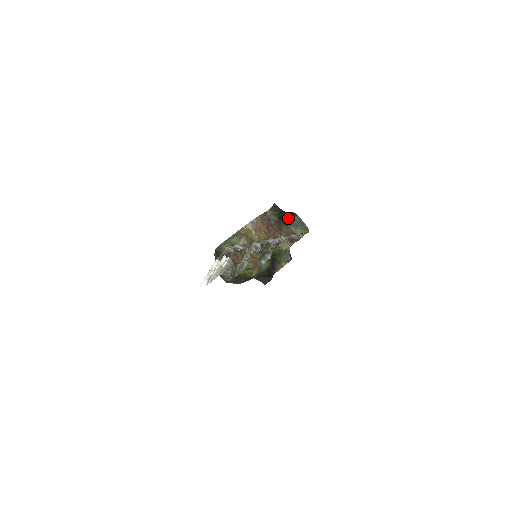
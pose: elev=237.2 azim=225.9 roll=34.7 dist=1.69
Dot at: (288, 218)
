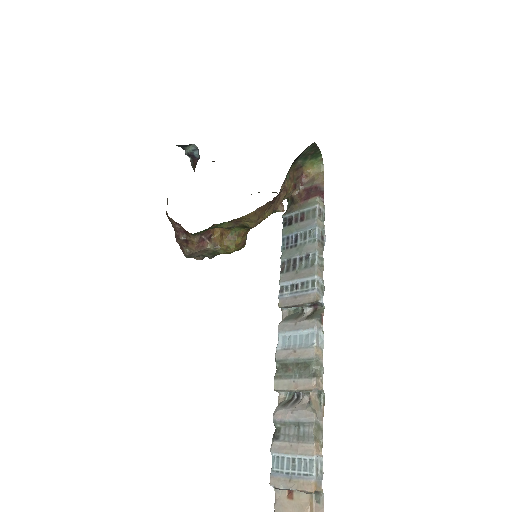
Dot at: (300, 154)
